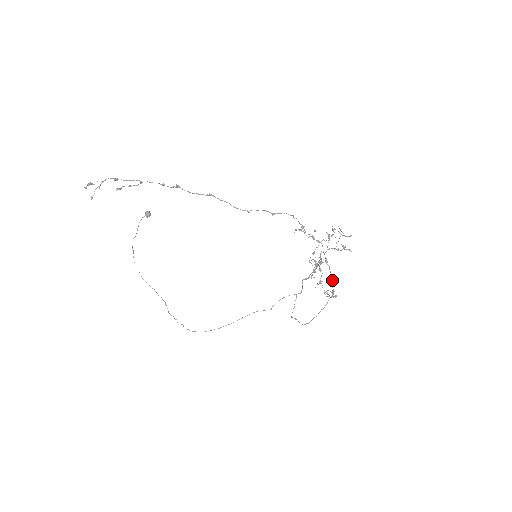
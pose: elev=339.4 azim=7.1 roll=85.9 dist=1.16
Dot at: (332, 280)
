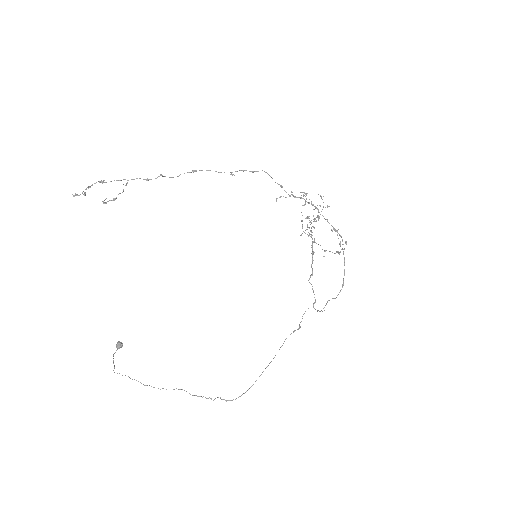
Dot at: occluded
